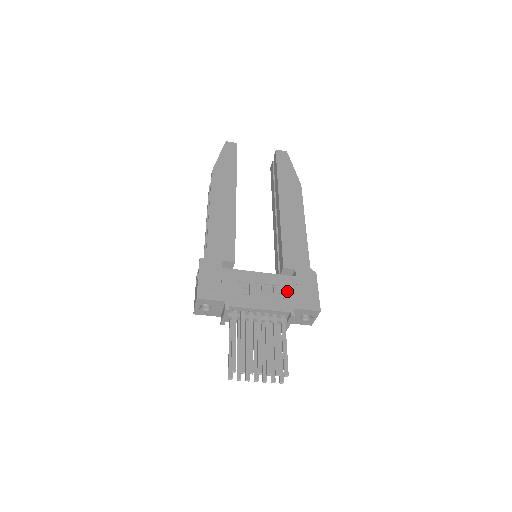
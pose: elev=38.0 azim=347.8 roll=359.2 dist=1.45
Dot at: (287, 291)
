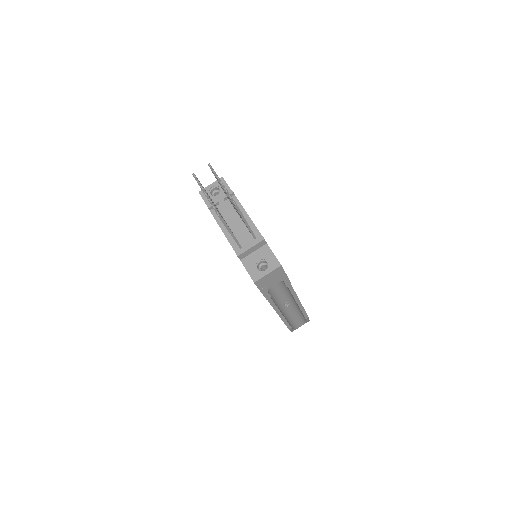
Dot at: occluded
